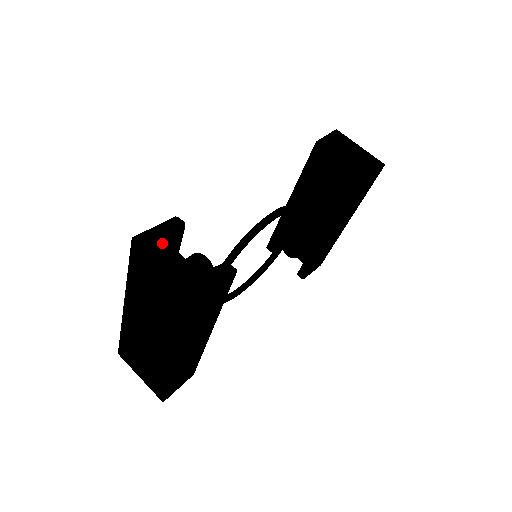
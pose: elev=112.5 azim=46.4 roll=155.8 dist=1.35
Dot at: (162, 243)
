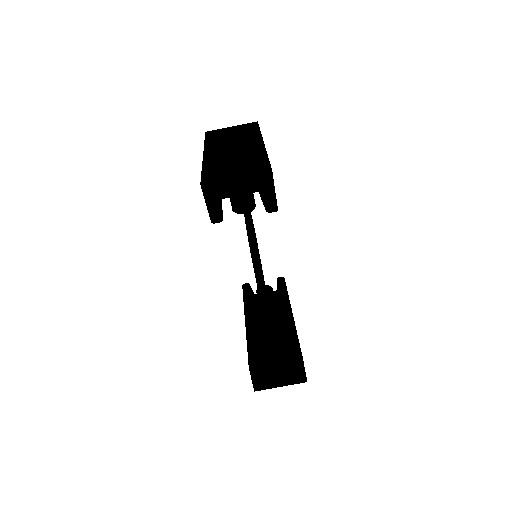
Dot at: (265, 381)
